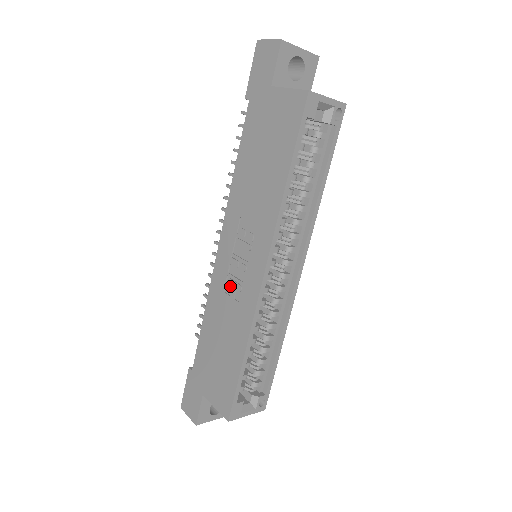
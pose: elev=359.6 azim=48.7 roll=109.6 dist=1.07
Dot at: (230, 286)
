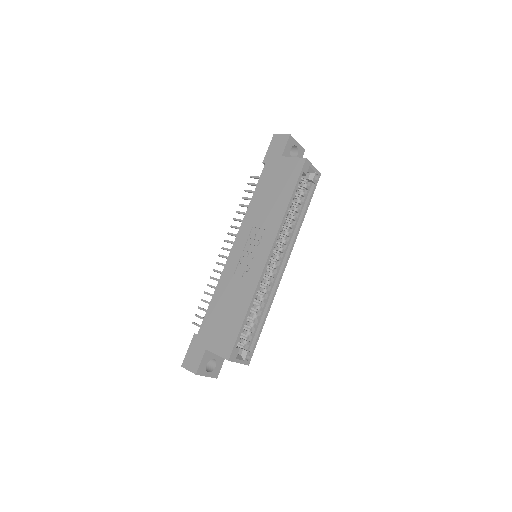
Dot at: (240, 269)
